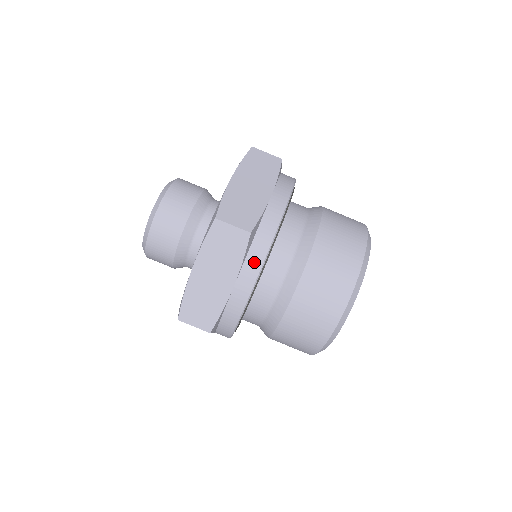
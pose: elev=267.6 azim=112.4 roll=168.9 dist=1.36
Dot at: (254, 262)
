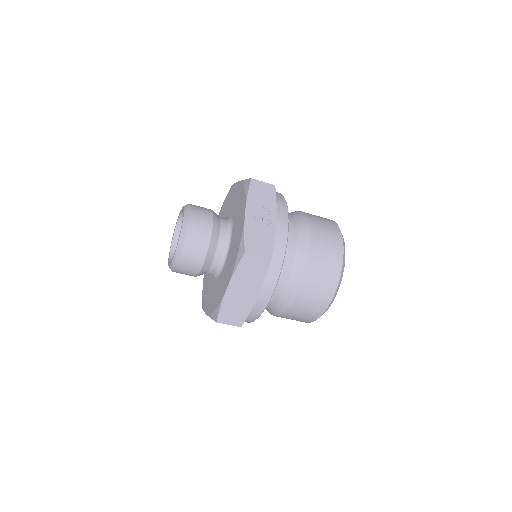
Dot at: (246, 321)
